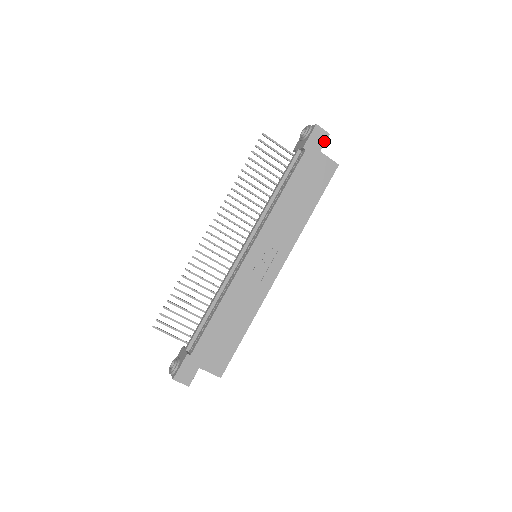
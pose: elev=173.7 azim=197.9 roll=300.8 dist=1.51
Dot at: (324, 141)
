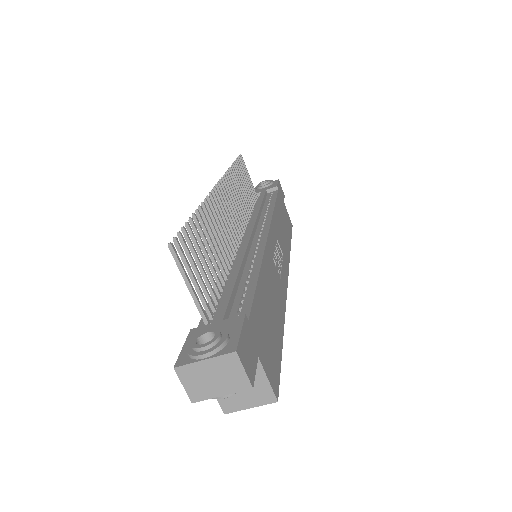
Dot at: (284, 197)
